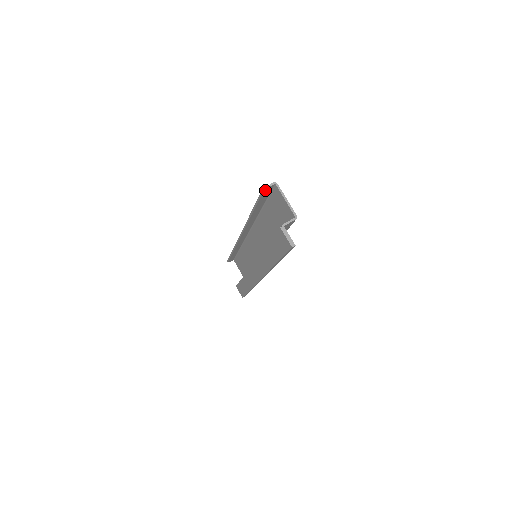
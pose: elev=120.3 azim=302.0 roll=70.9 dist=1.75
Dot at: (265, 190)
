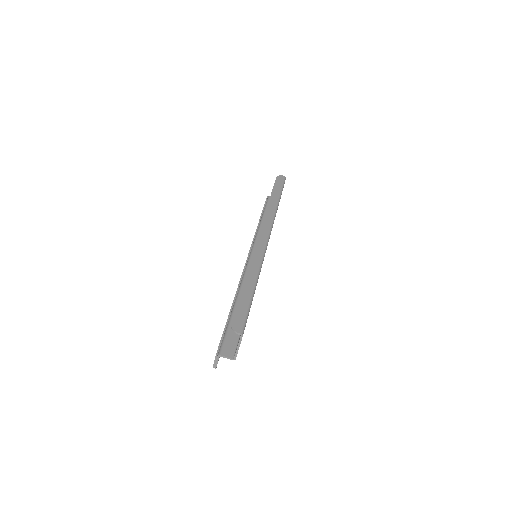
Dot at: (232, 327)
